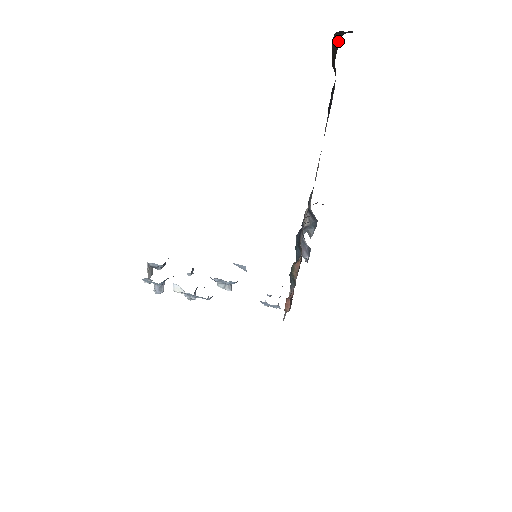
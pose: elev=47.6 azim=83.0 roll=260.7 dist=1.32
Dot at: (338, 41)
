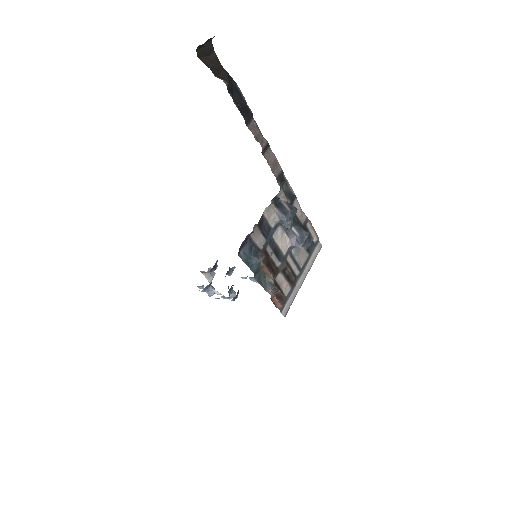
Dot at: (209, 50)
